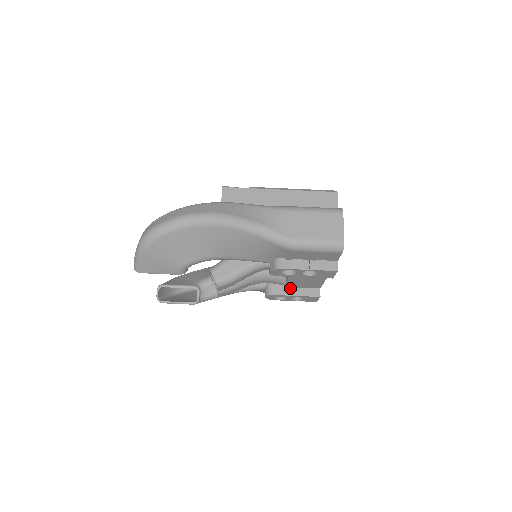
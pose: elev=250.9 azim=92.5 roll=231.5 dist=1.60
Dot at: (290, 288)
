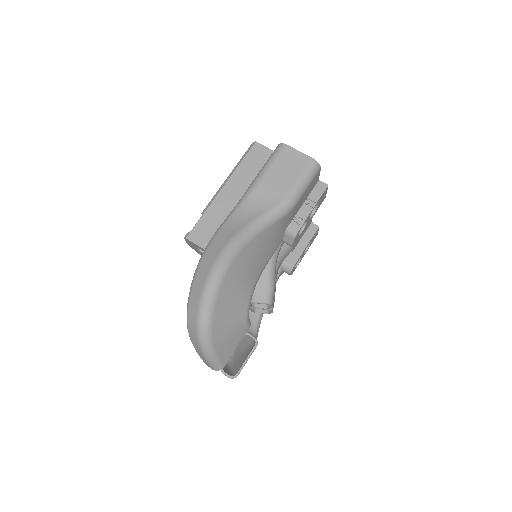
Dot at: (296, 248)
